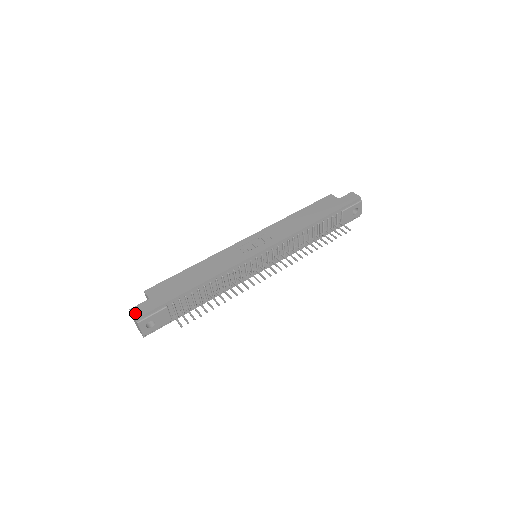
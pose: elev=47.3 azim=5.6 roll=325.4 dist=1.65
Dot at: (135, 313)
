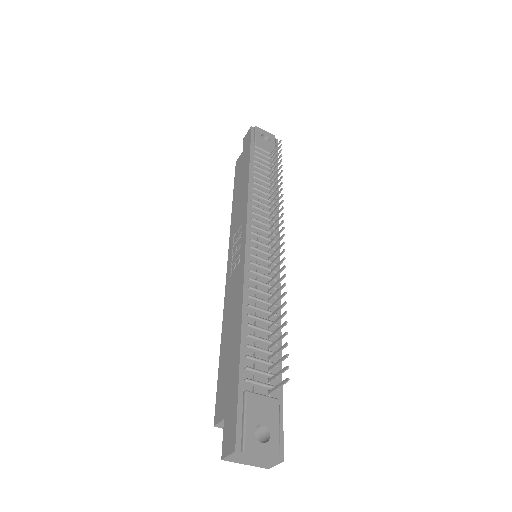
Dot at: (228, 450)
